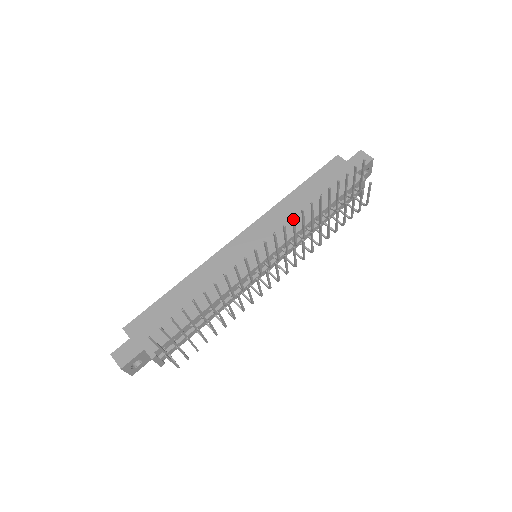
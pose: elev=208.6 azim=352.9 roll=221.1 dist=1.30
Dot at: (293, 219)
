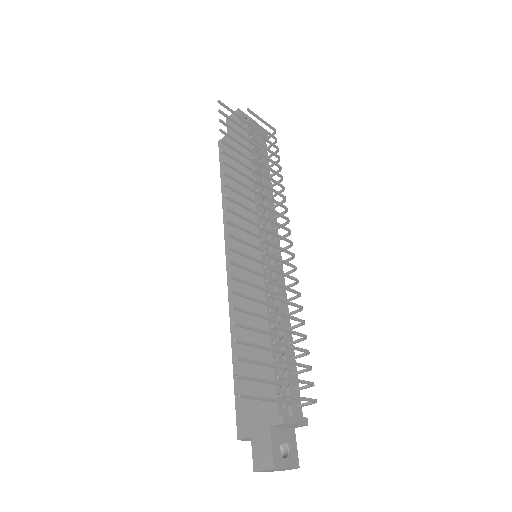
Dot at: (225, 185)
